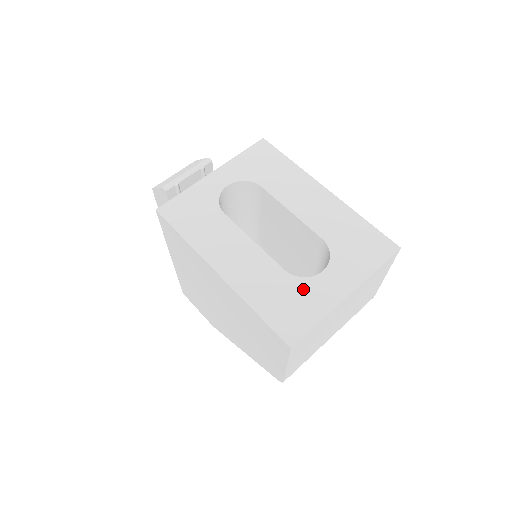
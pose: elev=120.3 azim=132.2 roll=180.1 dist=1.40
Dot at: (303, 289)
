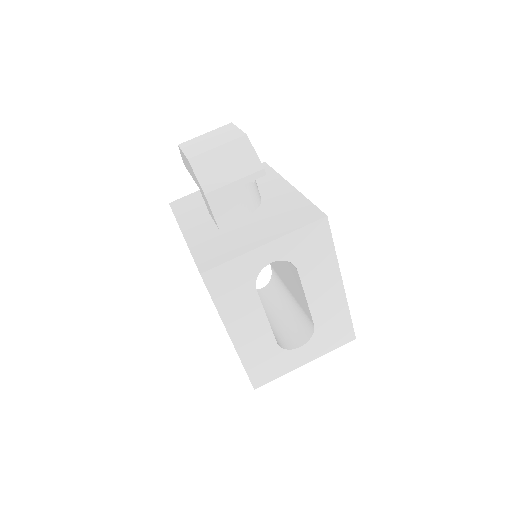
Dot at: (281, 357)
